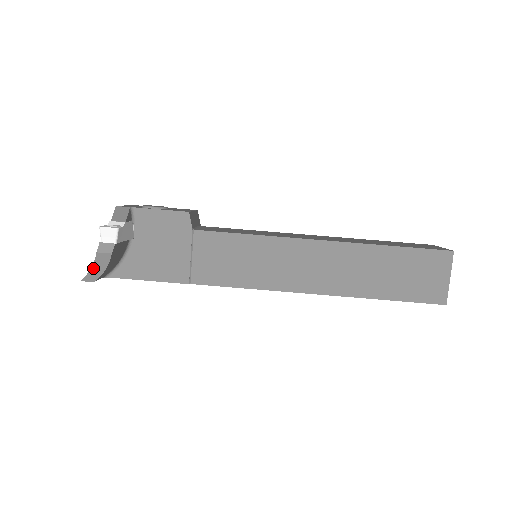
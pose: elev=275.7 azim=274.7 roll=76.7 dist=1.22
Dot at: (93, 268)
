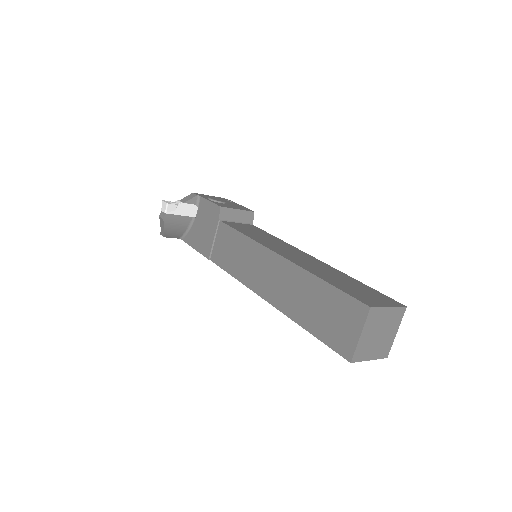
Dot at: (161, 227)
